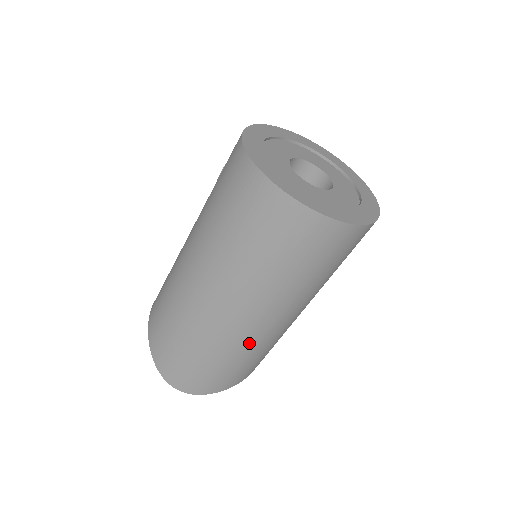
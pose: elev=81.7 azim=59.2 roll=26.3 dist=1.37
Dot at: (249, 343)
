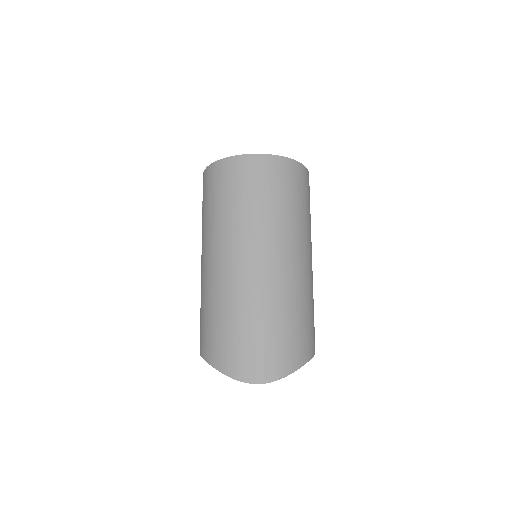
Dot at: (288, 289)
